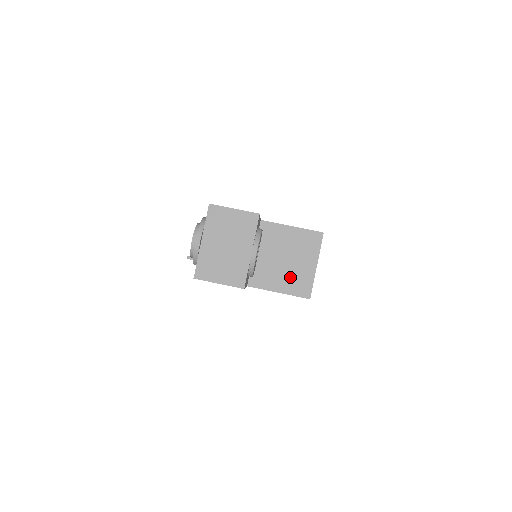
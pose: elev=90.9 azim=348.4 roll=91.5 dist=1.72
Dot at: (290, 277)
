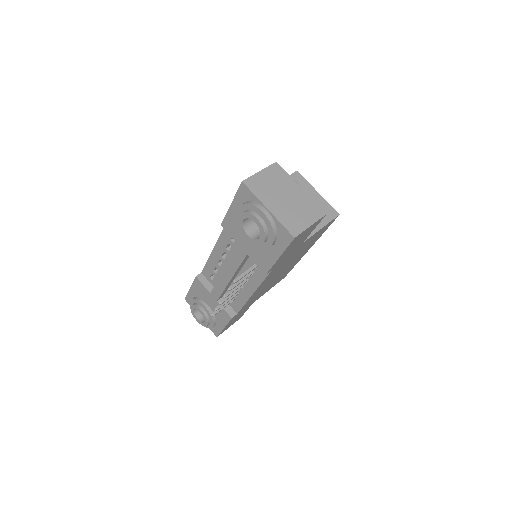
Dot at: occluded
